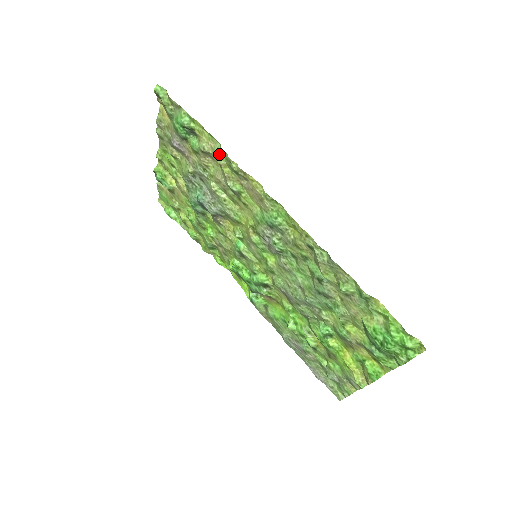
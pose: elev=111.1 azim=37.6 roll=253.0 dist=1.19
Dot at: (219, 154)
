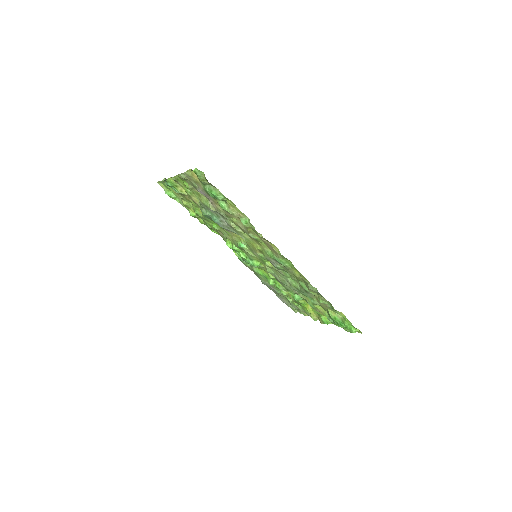
Dot at: (247, 223)
